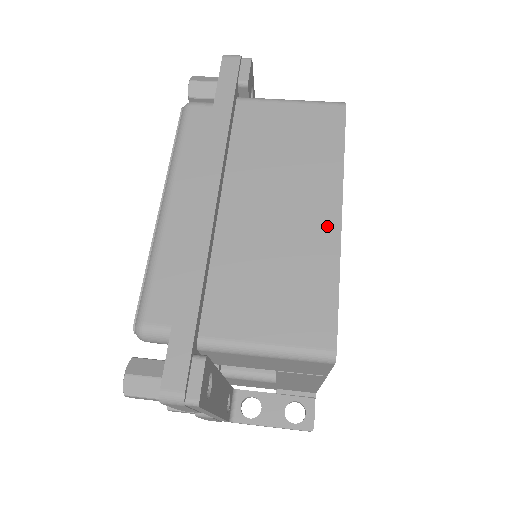
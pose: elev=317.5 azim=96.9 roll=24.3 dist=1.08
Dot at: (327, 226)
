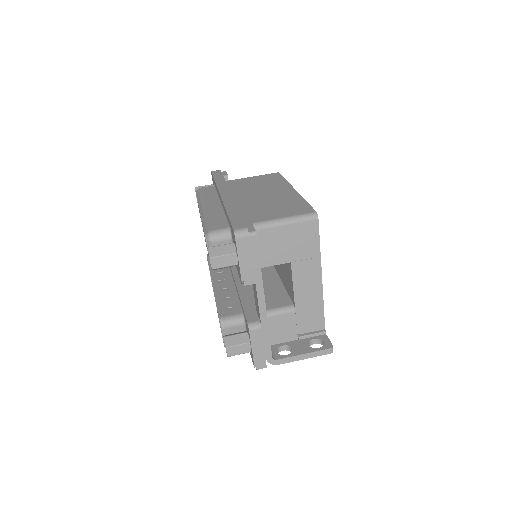
Dot at: (290, 192)
